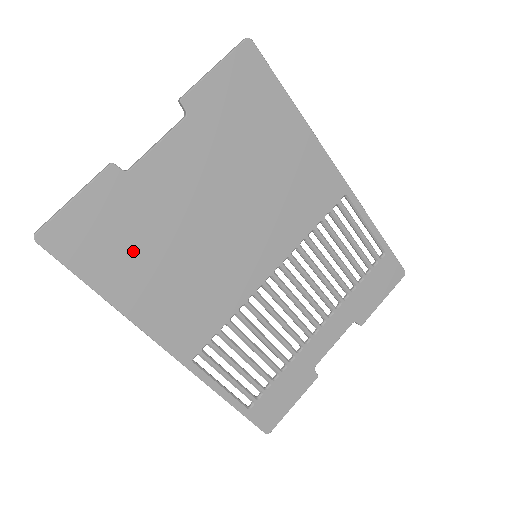
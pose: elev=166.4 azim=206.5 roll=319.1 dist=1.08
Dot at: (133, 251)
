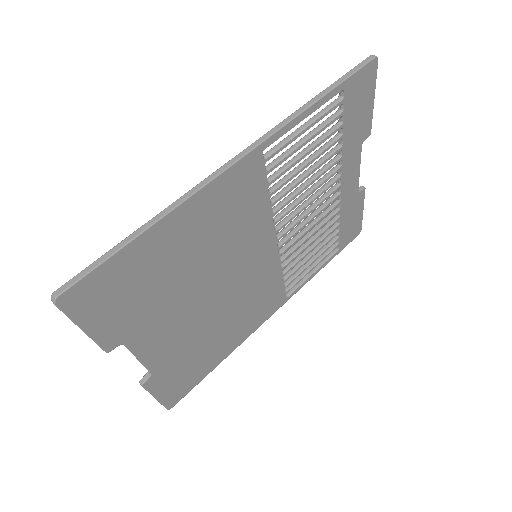
Dot at: (204, 354)
